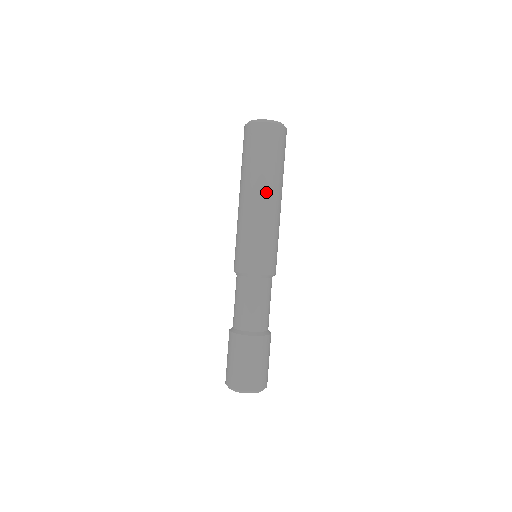
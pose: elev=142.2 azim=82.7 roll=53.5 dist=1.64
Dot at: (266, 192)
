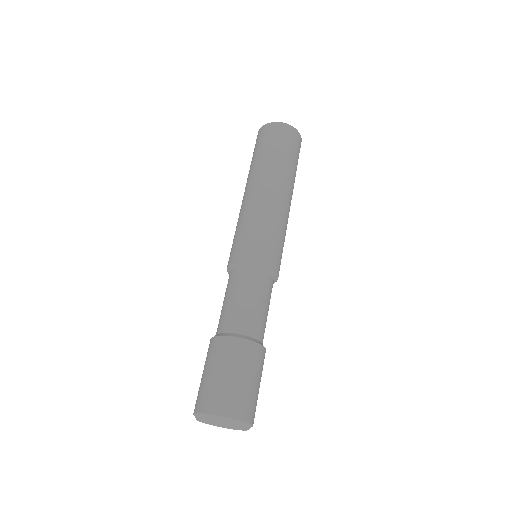
Dot at: (266, 180)
